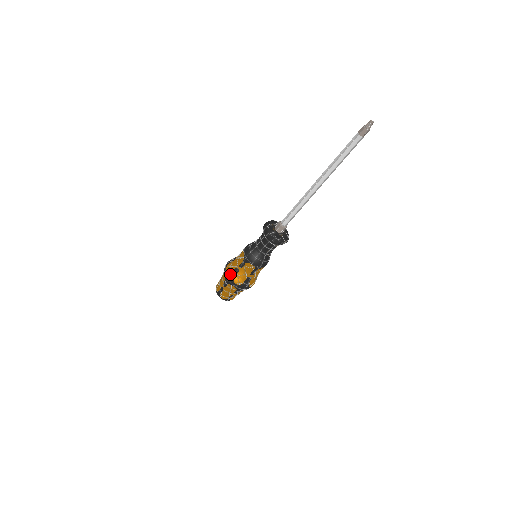
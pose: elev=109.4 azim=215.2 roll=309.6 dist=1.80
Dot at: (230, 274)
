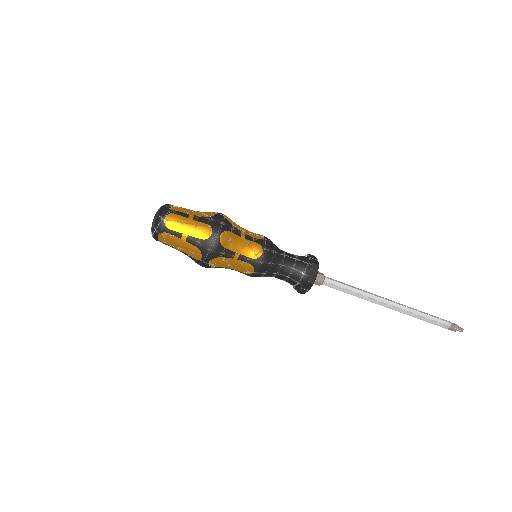
Dot at: (221, 249)
